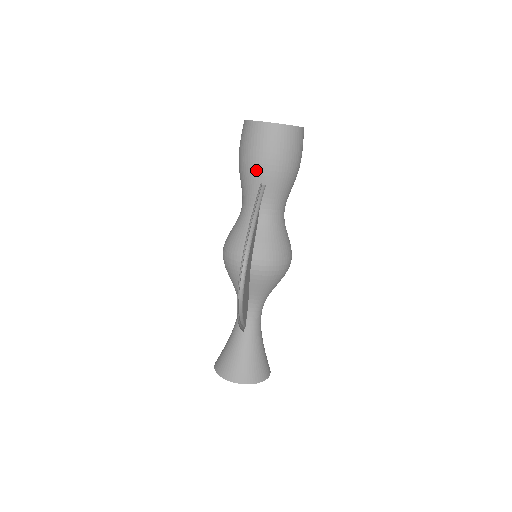
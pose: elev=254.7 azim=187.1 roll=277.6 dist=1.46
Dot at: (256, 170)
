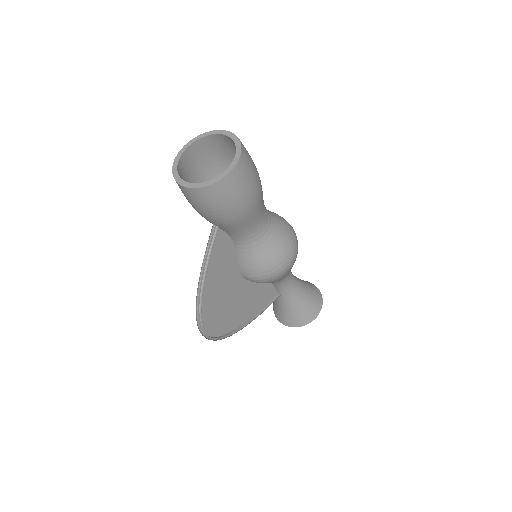
Dot at: occluded
